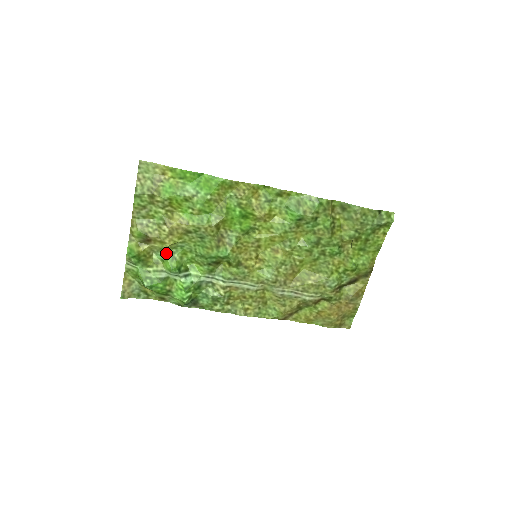
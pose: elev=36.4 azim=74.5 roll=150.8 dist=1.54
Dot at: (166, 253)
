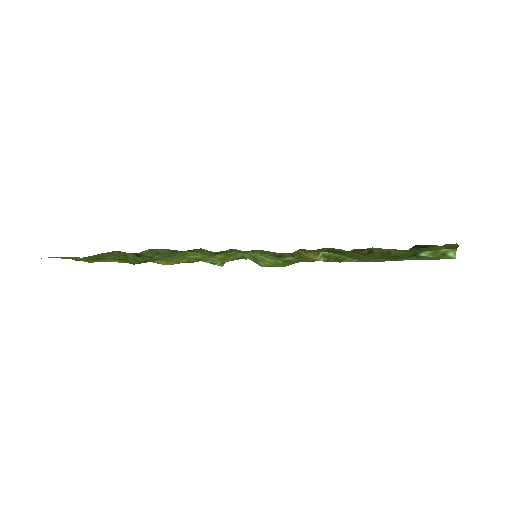
Dot at: occluded
